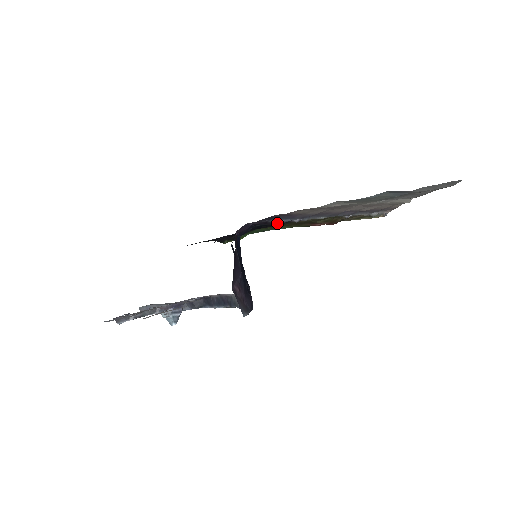
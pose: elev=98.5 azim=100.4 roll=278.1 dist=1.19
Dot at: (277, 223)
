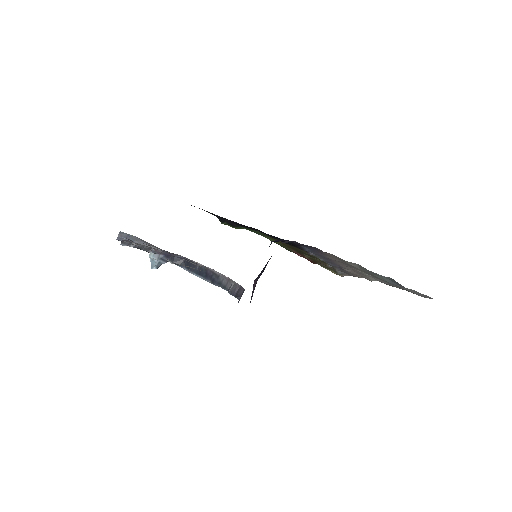
Dot at: (303, 249)
